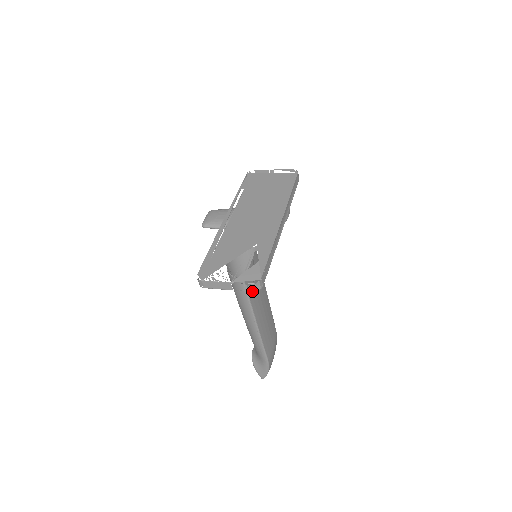
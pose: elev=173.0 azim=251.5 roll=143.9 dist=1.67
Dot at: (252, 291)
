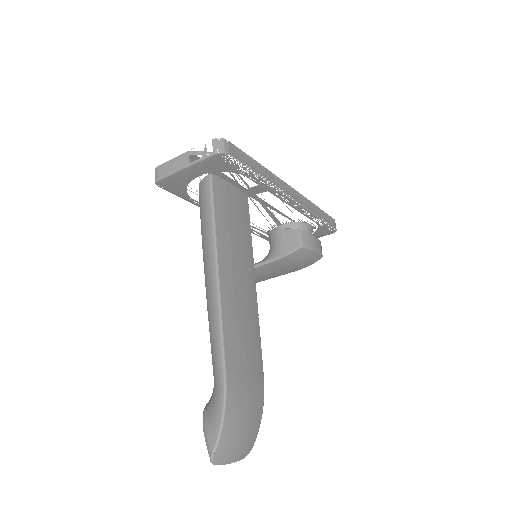
Dot at: (223, 213)
